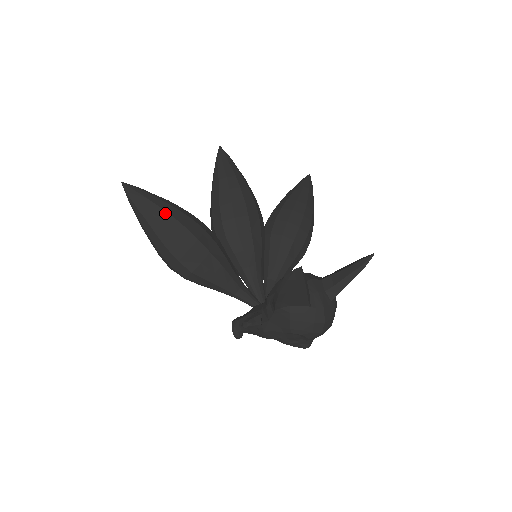
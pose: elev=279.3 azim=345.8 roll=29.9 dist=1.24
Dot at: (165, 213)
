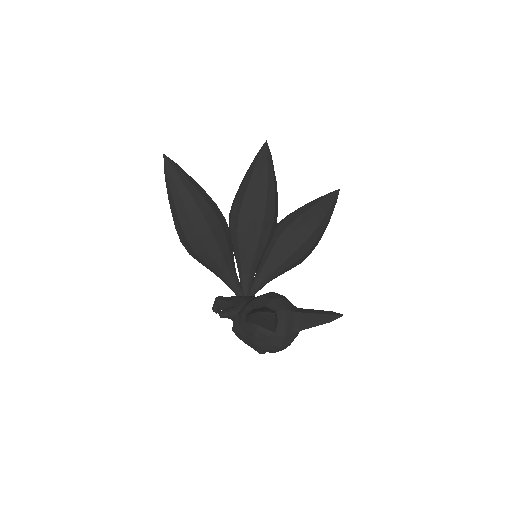
Dot at: (191, 198)
